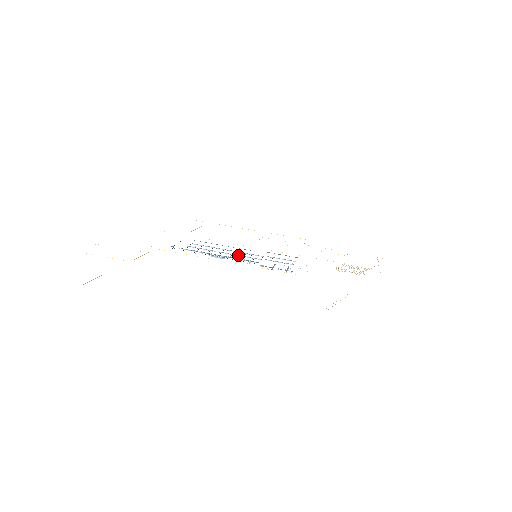
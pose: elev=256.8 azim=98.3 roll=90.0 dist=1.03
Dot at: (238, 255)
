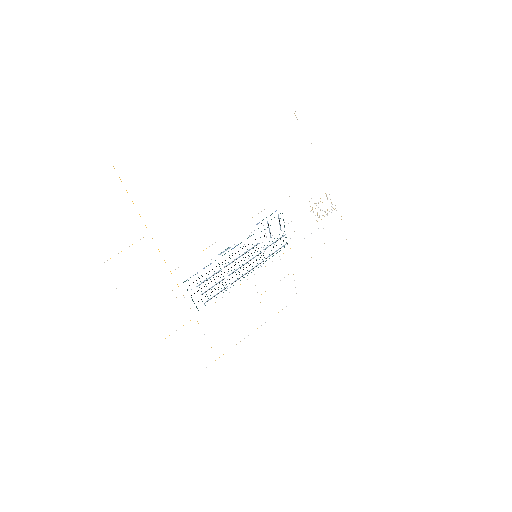
Dot at: (243, 265)
